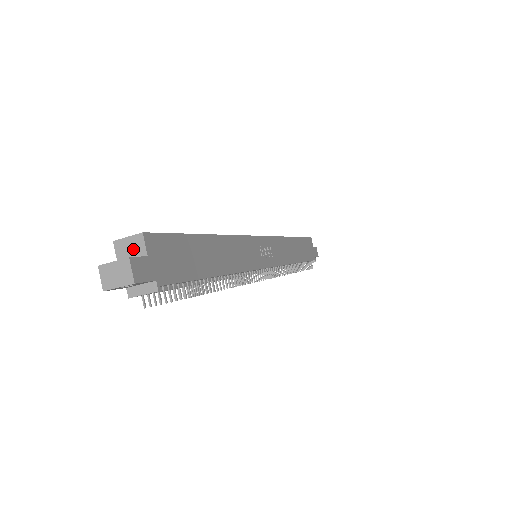
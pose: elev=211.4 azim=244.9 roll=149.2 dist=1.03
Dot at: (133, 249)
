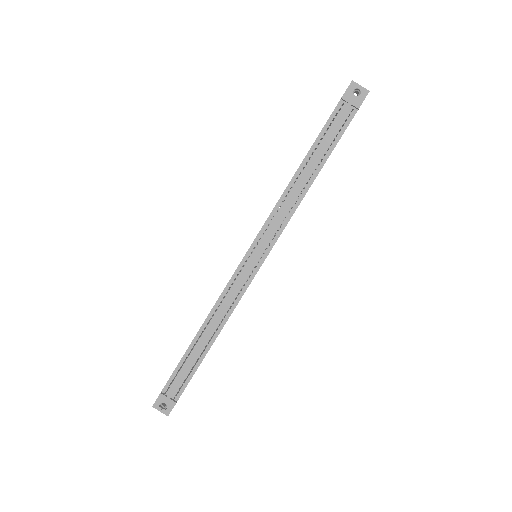
Dot at: occluded
